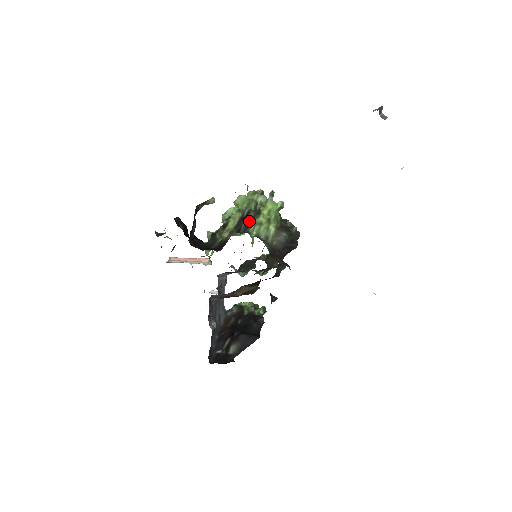
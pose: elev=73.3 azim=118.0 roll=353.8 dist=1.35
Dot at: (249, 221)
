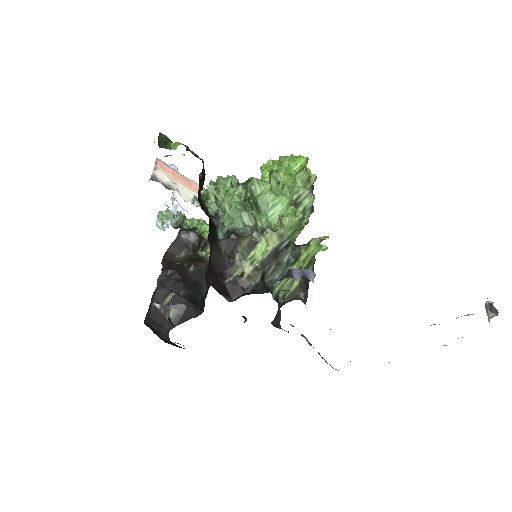
Dot at: (281, 267)
